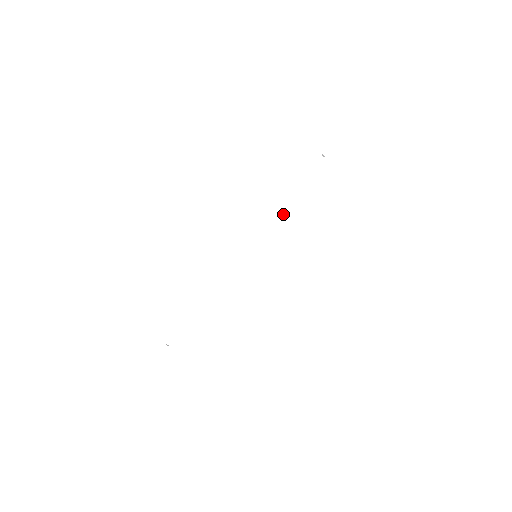
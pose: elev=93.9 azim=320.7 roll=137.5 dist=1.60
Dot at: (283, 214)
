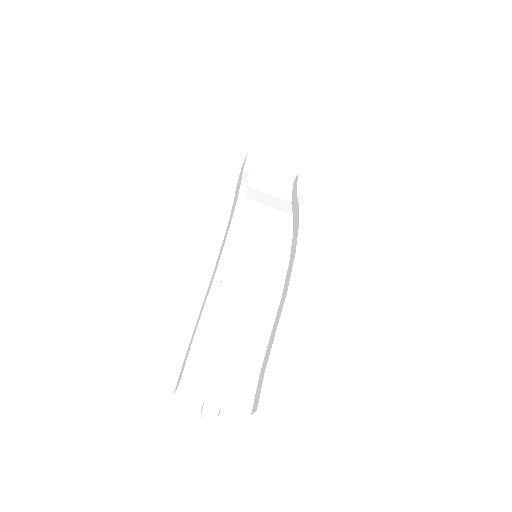
Dot at: (255, 206)
